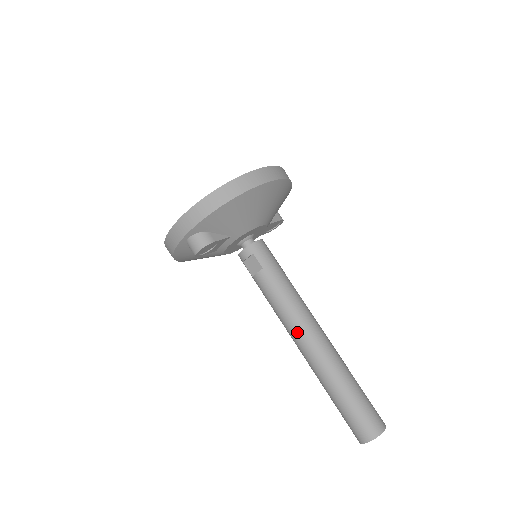
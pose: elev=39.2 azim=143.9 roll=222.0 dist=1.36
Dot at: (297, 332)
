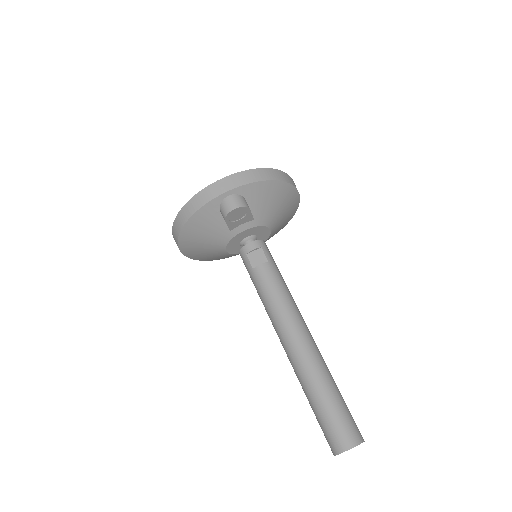
Dot at: (293, 324)
